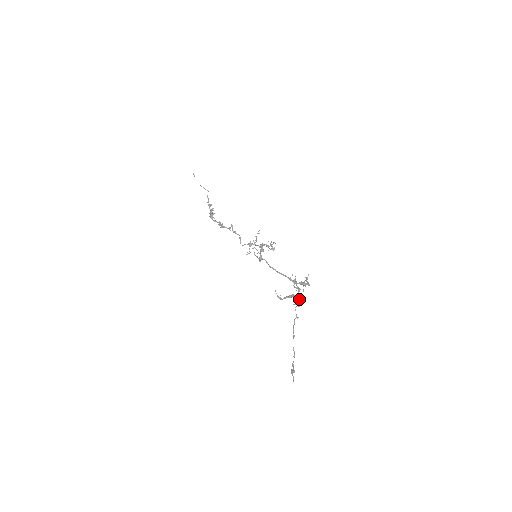
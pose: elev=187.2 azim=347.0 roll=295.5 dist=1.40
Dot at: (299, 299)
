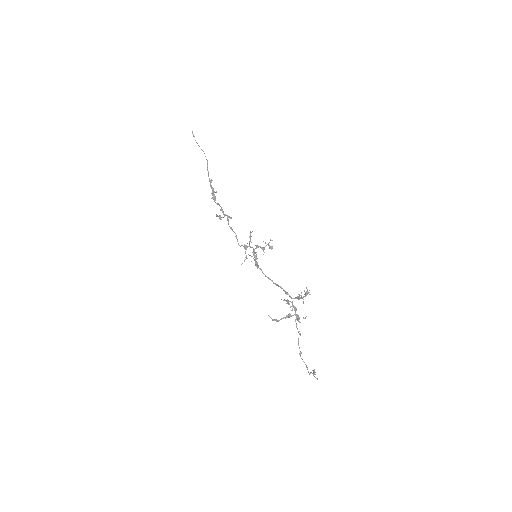
Dot at: (298, 317)
